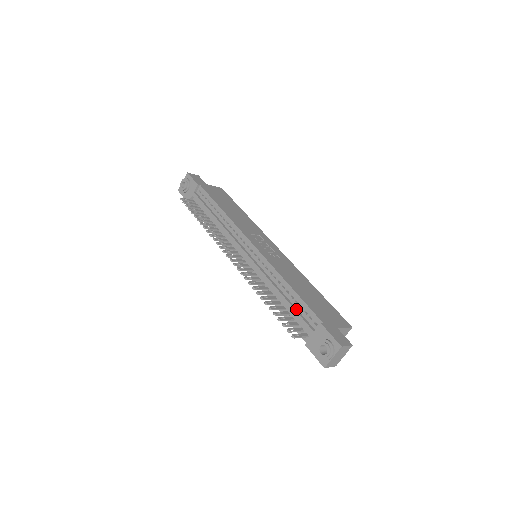
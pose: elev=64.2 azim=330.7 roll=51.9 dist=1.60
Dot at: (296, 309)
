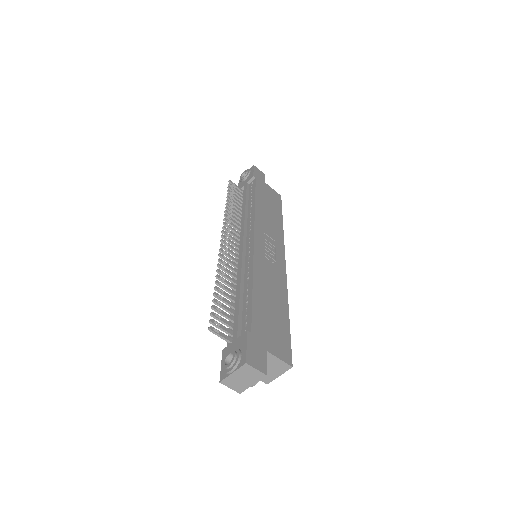
Dot at: (241, 310)
